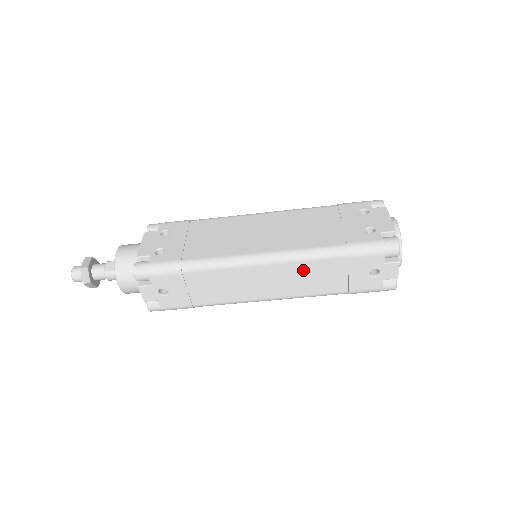
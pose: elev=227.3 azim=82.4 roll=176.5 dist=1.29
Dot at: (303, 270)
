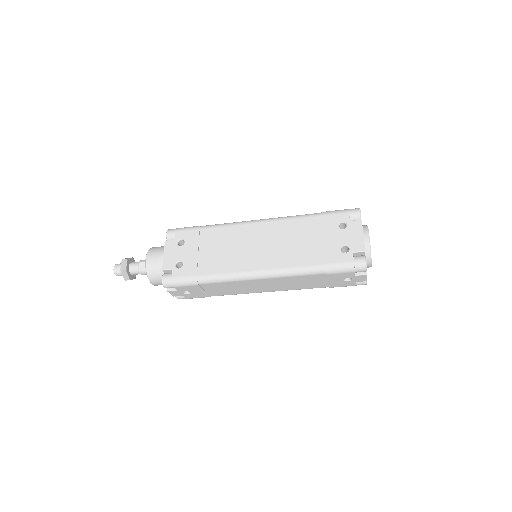
Dot at: (291, 280)
